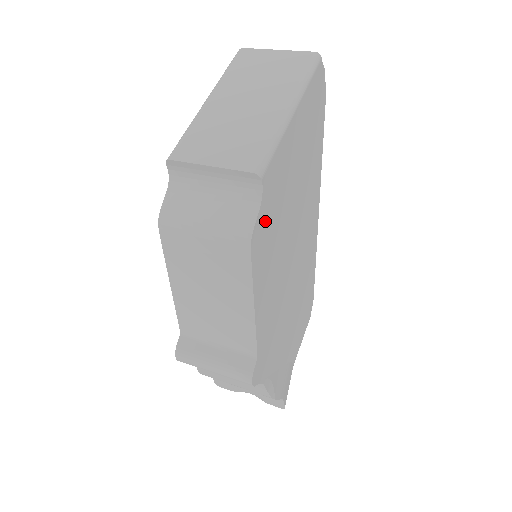
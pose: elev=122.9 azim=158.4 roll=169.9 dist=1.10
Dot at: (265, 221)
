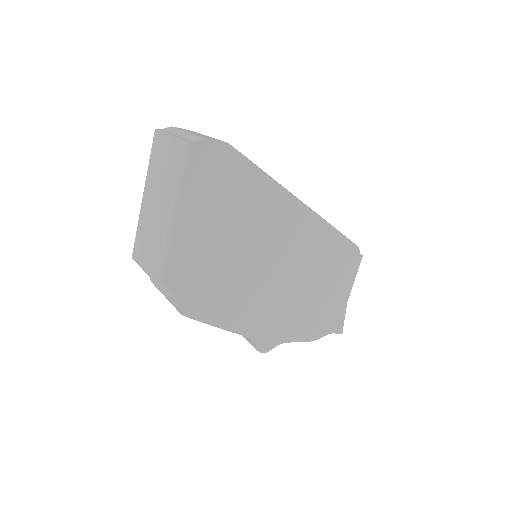
Dot at: (191, 292)
